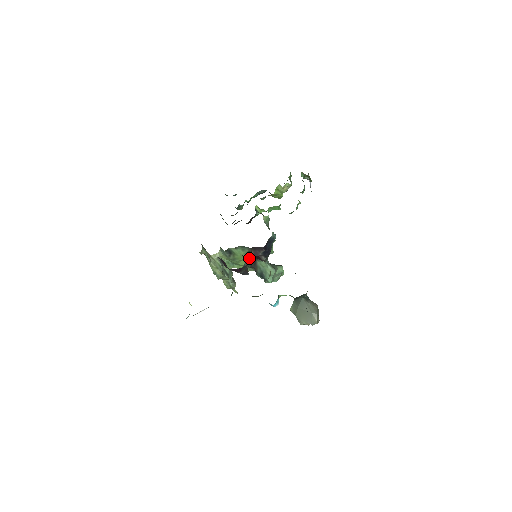
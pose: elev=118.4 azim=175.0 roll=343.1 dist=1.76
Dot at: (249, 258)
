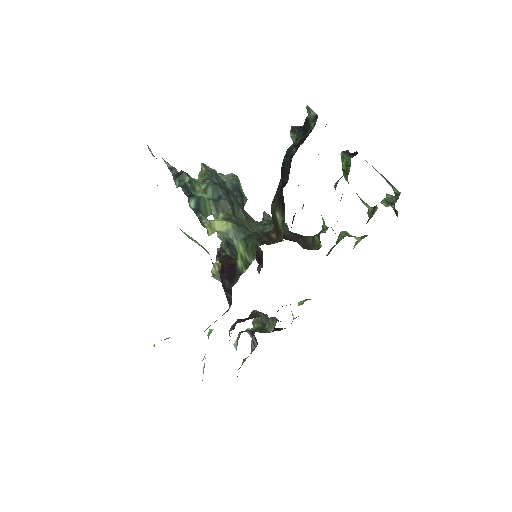
Dot at: occluded
